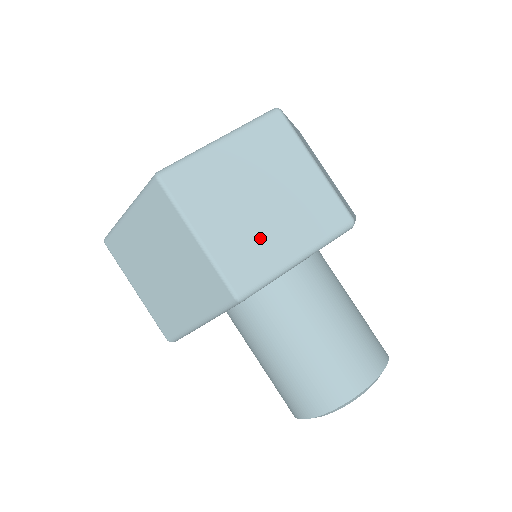
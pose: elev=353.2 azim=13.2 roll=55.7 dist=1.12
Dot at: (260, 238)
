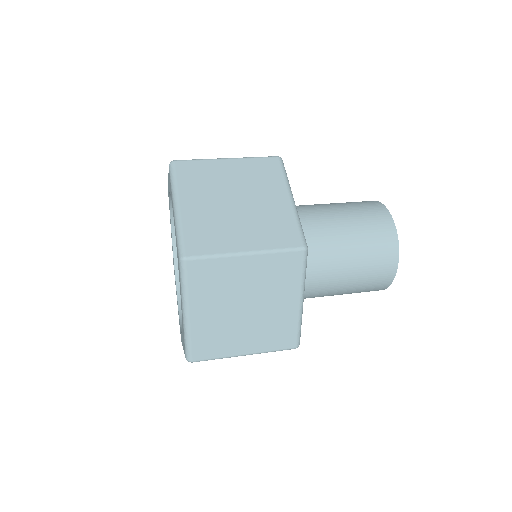
Dot at: (272, 320)
